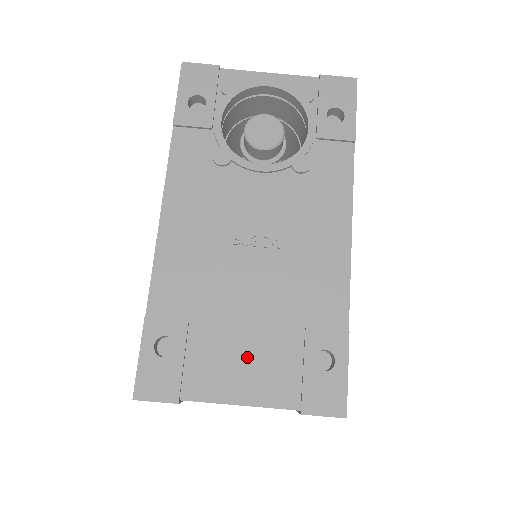
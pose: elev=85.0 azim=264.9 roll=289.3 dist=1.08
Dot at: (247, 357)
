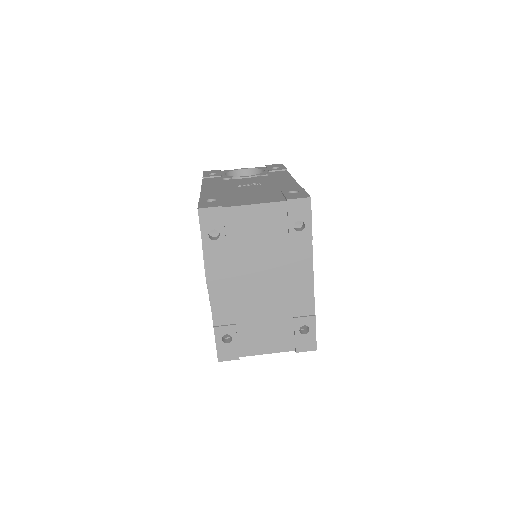
Dot at: (254, 198)
